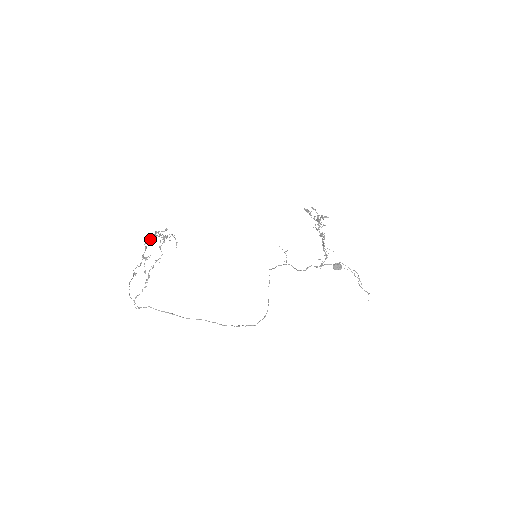
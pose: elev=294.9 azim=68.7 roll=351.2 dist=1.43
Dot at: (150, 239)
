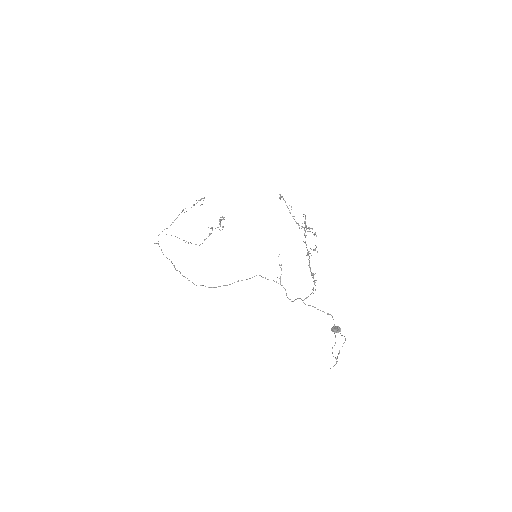
Dot at: occluded
